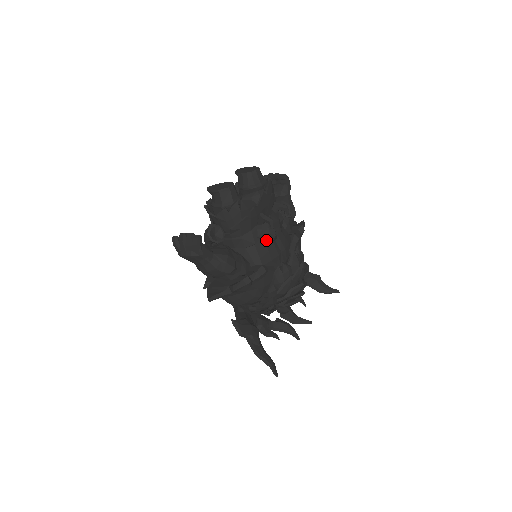
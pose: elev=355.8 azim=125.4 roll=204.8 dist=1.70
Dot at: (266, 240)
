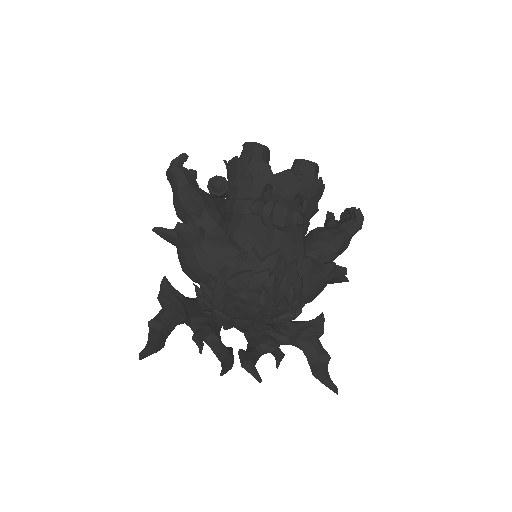
Dot at: (260, 221)
